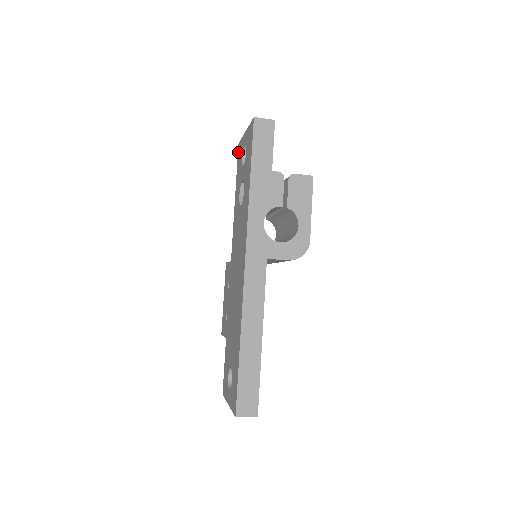
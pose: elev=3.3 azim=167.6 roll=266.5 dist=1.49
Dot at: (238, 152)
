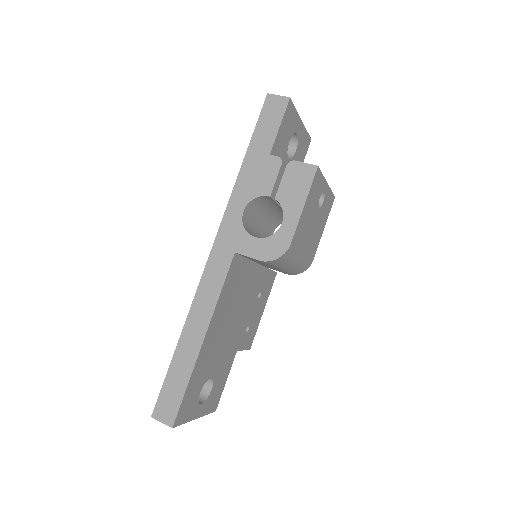
Dot at: occluded
